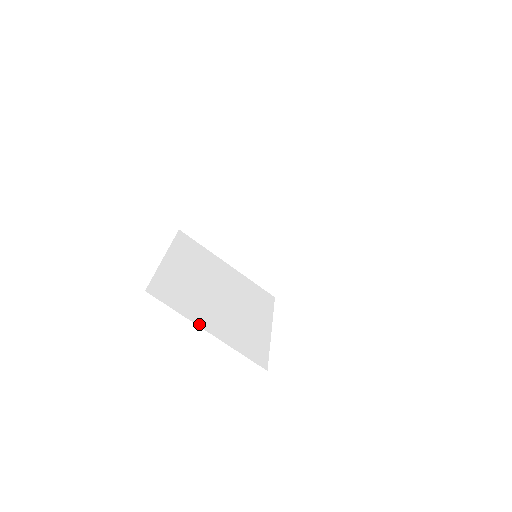
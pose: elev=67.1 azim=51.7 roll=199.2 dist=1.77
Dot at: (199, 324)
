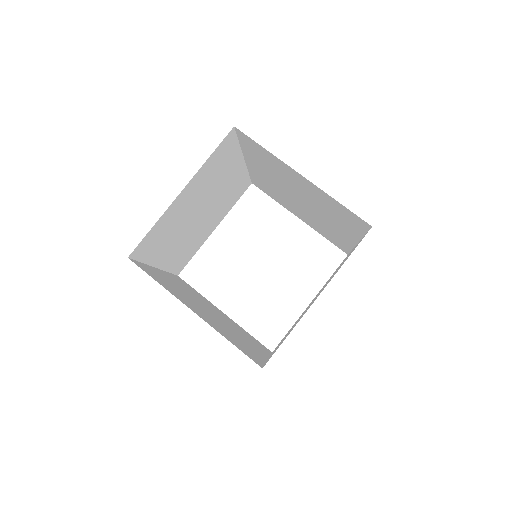
Dot at: (155, 264)
